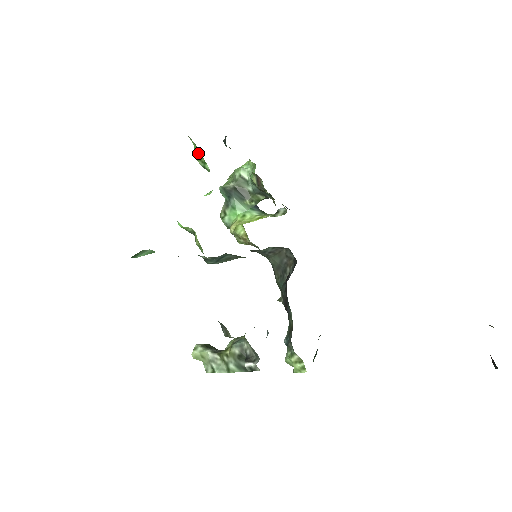
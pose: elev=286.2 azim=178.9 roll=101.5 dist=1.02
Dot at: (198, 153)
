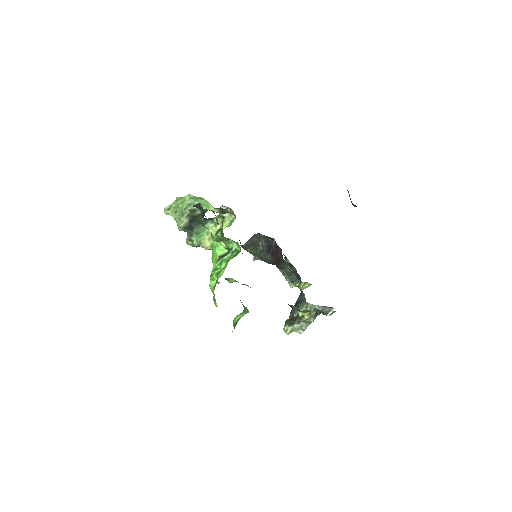
Dot at: (221, 238)
